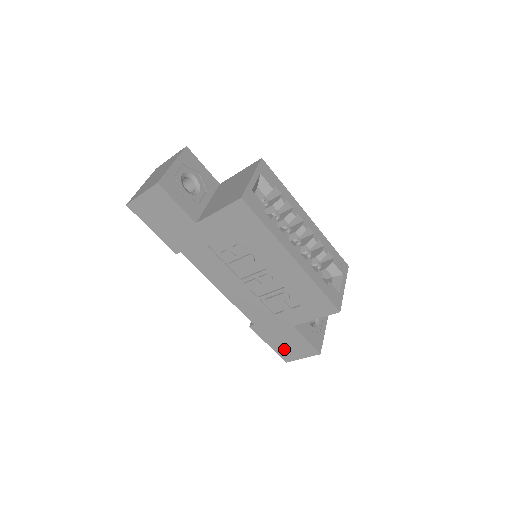
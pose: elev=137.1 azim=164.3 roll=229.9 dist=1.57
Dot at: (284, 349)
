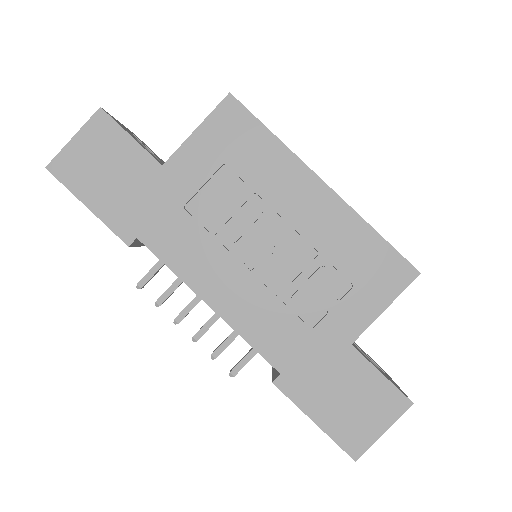
Dot at: (345, 420)
